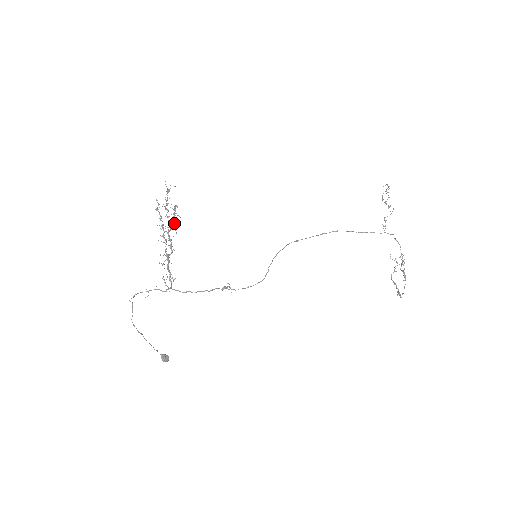
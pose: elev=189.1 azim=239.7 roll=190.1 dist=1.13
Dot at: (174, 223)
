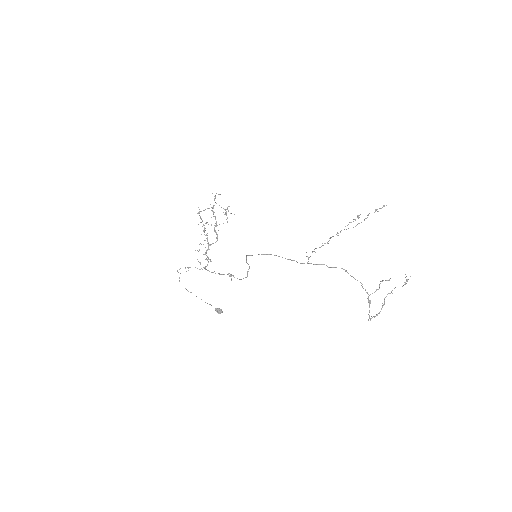
Dot at: occluded
